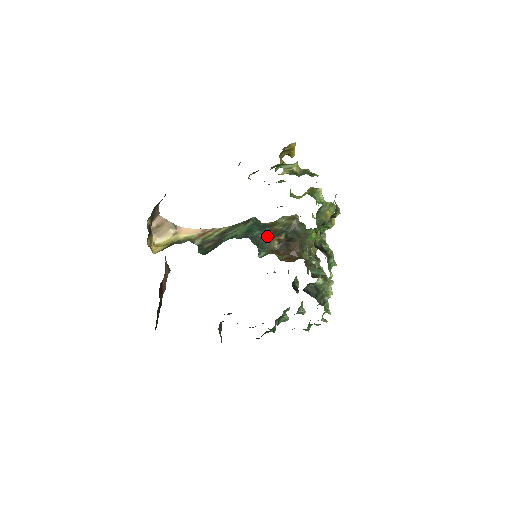
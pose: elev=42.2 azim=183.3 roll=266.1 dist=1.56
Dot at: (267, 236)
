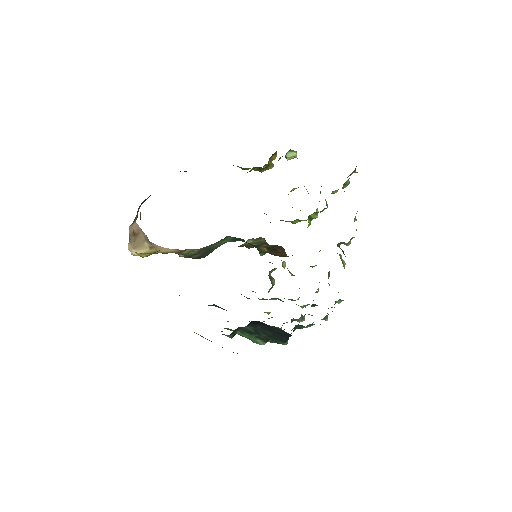
Dot at: (249, 248)
